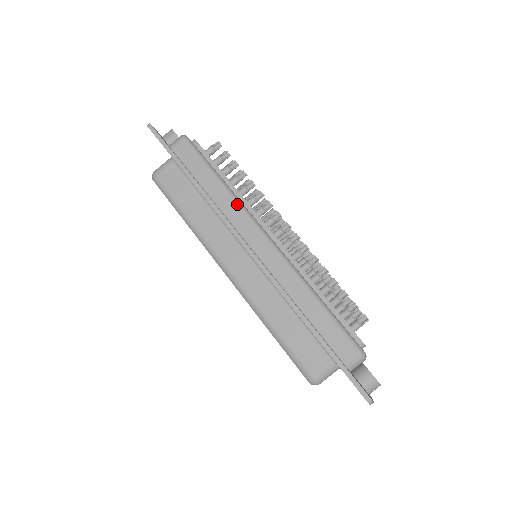
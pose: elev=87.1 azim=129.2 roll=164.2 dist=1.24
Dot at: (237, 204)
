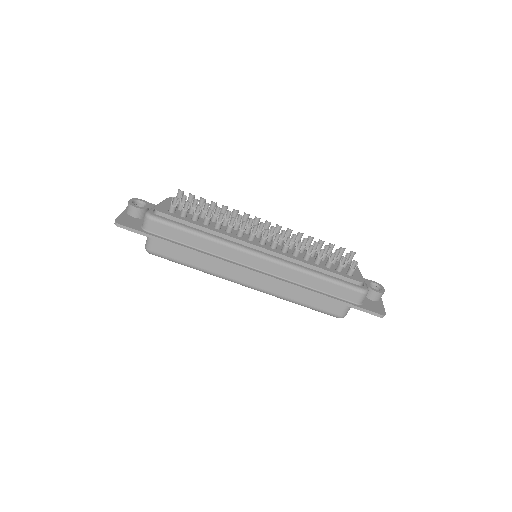
Dot at: (223, 245)
